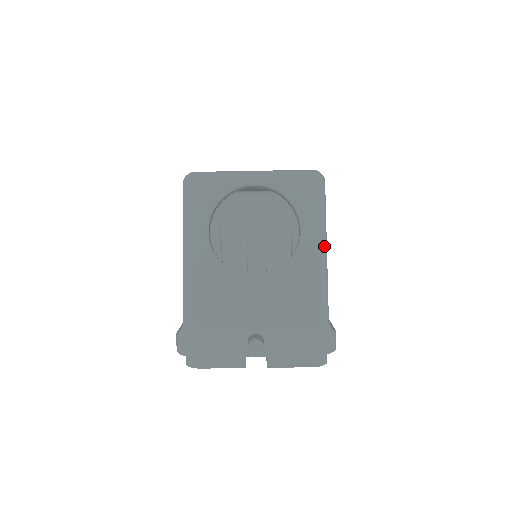
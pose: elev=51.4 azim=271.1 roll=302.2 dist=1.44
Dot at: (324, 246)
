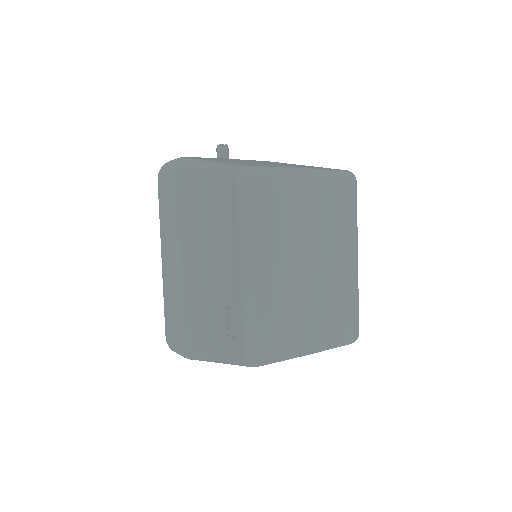
Dot at: occluded
